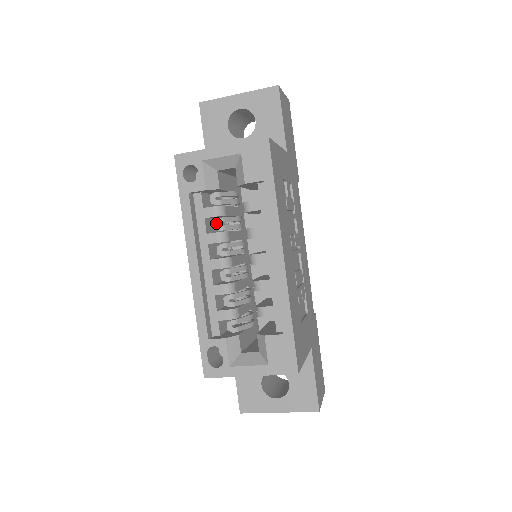
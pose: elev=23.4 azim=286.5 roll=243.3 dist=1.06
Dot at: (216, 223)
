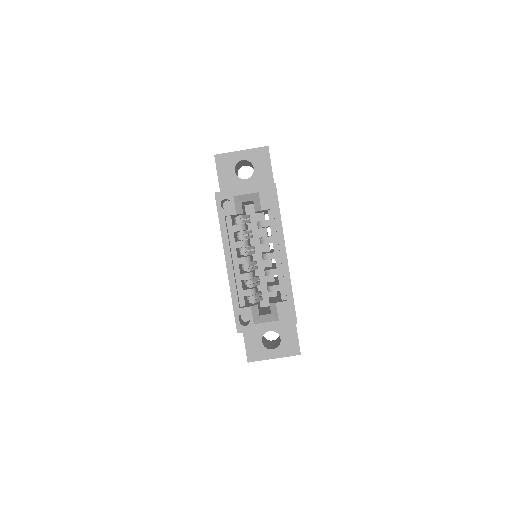
Dot at: (240, 235)
